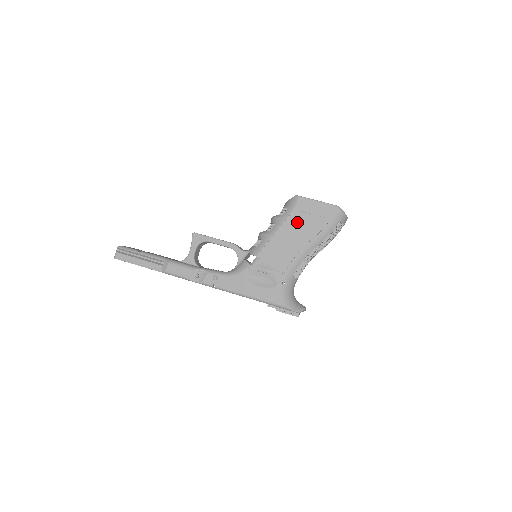
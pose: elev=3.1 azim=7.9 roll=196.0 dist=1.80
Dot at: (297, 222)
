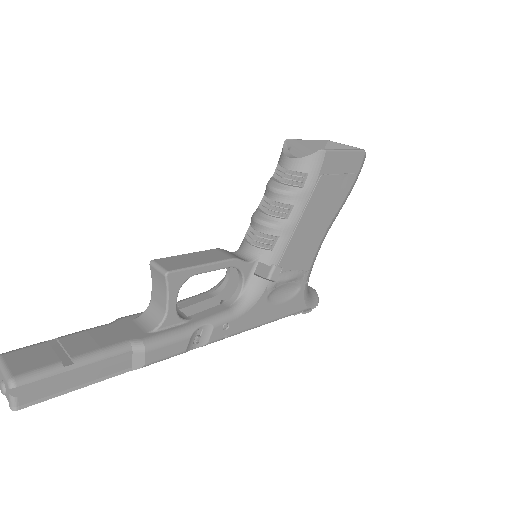
Dot at: (324, 193)
